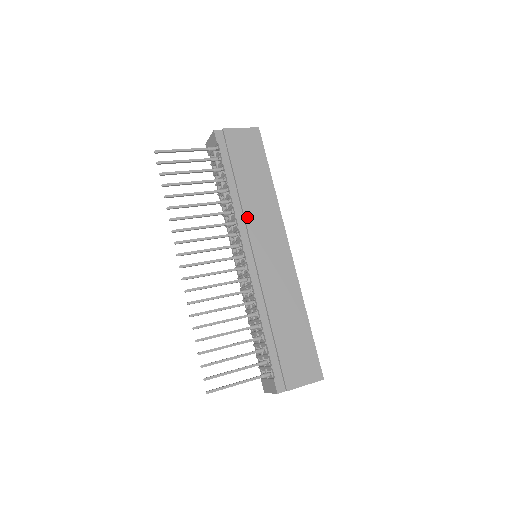
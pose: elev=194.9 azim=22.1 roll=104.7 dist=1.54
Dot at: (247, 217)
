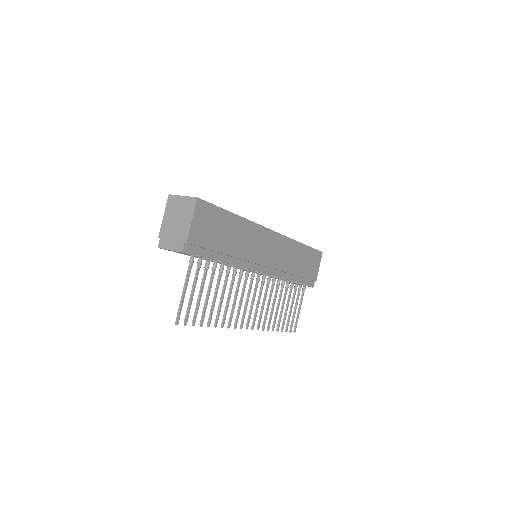
Dot at: (248, 259)
